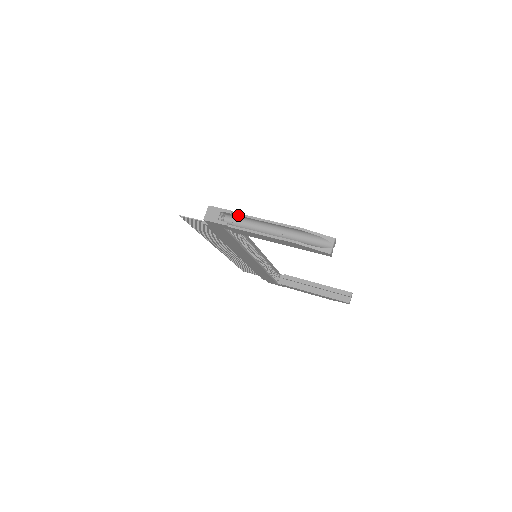
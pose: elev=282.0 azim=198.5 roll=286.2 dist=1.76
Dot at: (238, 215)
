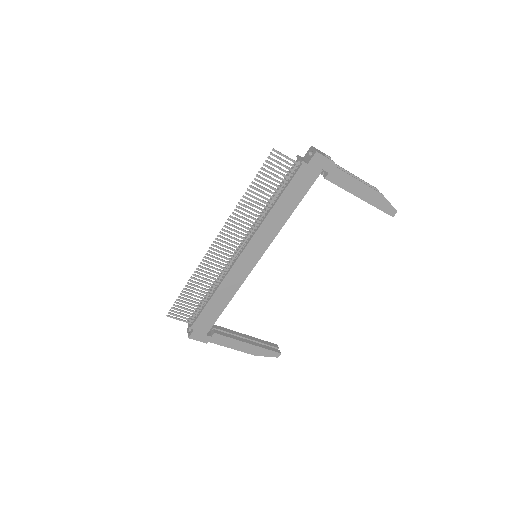
Dot at: occluded
